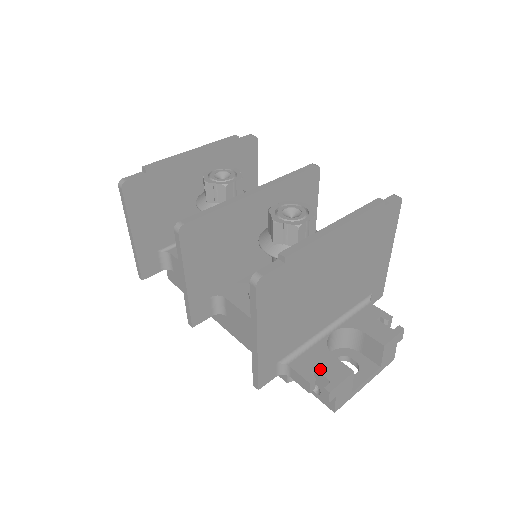
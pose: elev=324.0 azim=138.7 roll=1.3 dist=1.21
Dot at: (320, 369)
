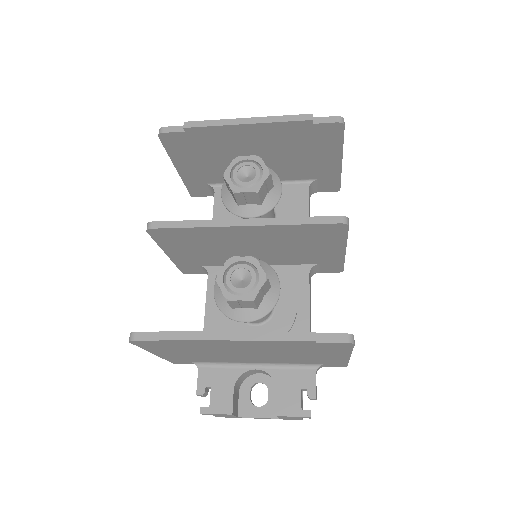
Dot at: (213, 391)
